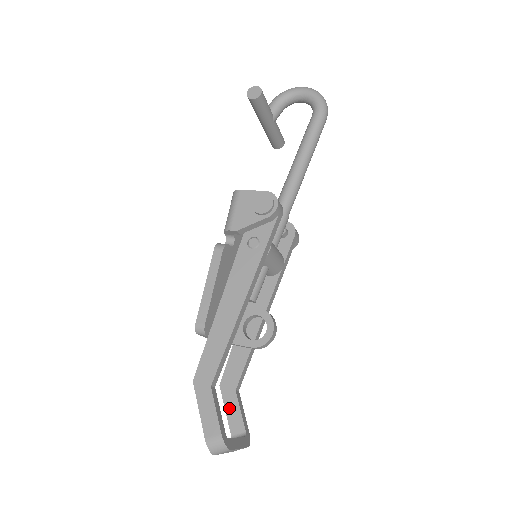
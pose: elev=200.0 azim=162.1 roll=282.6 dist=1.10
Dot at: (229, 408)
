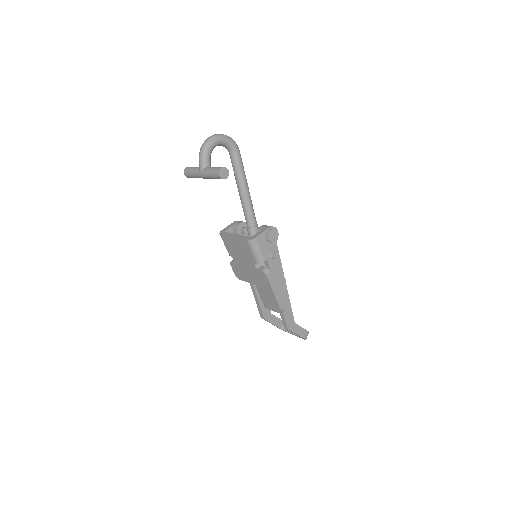
Dot at: (274, 322)
